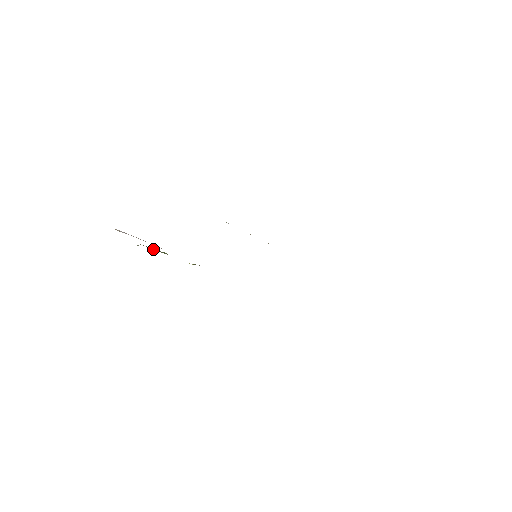
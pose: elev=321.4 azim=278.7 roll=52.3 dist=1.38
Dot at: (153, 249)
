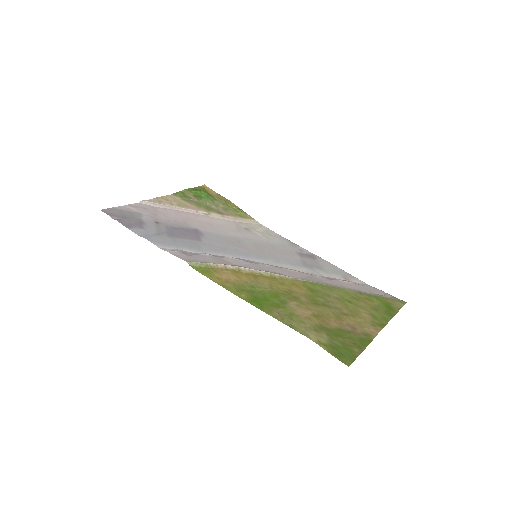
Dot at: (192, 200)
